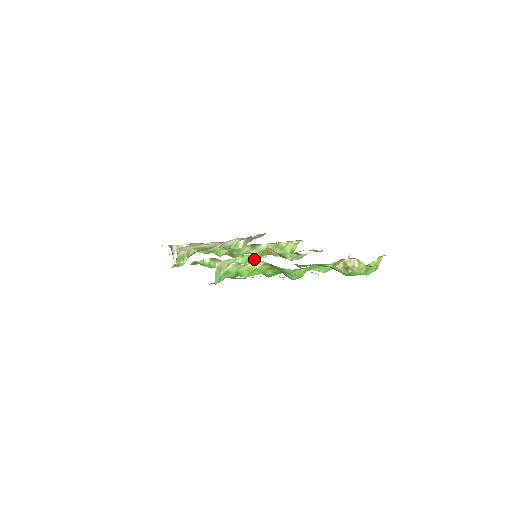
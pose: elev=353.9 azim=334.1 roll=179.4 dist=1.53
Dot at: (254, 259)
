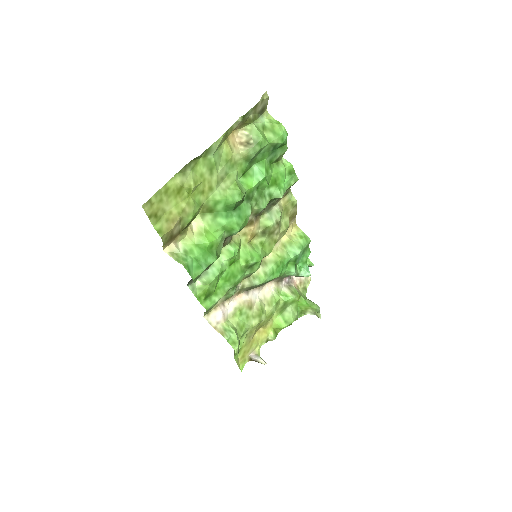
Dot at: (235, 247)
